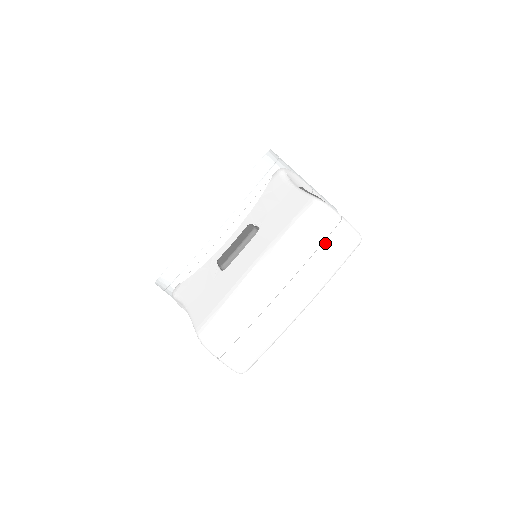
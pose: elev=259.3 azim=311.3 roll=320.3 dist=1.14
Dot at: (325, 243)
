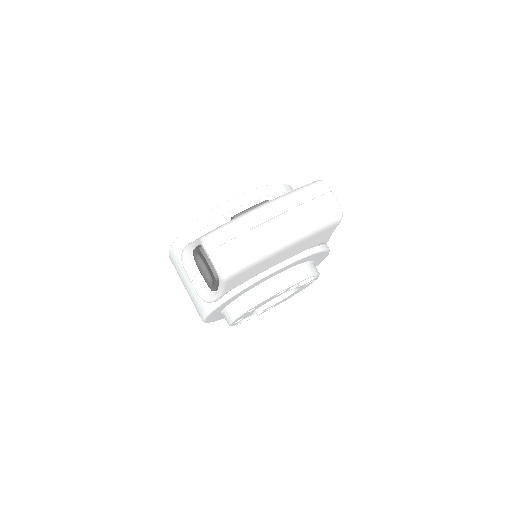
Dot at: (316, 200)
